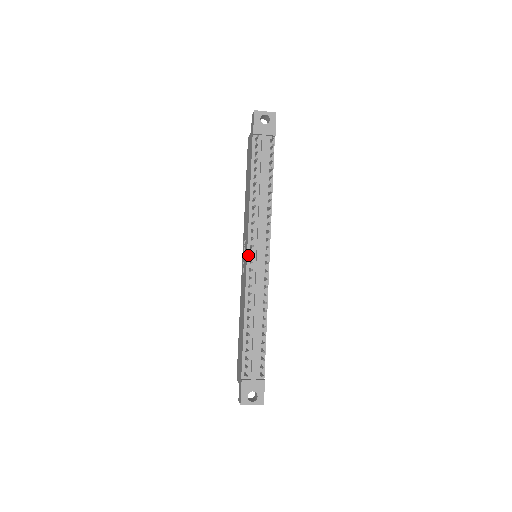
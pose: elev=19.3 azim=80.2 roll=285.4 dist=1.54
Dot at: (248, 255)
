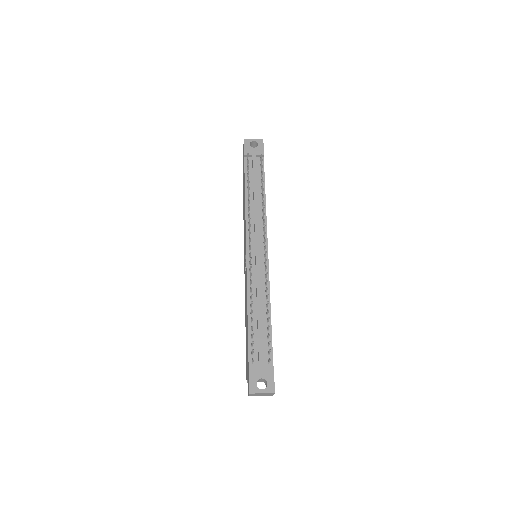
Dot at: (247, 250)
